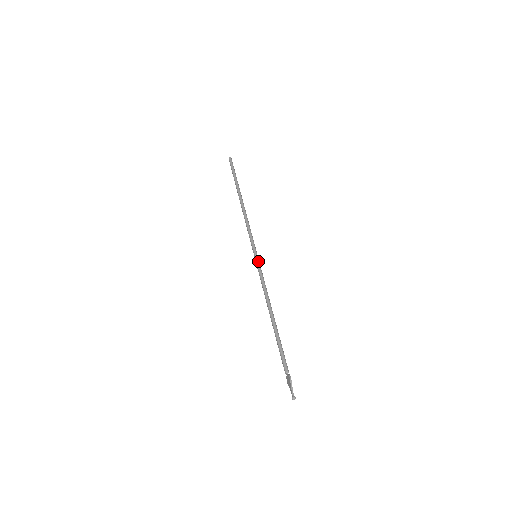
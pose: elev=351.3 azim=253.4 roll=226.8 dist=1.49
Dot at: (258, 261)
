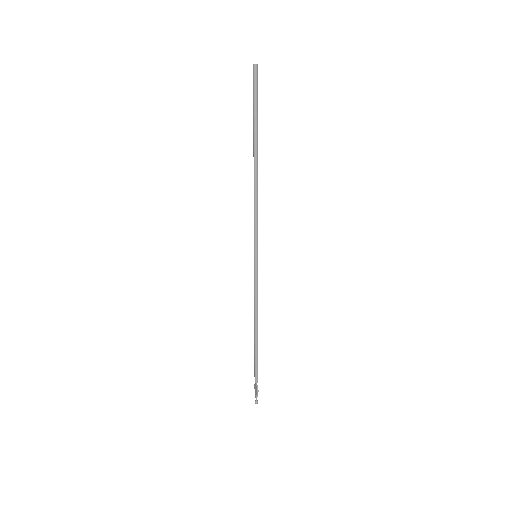
Dot at: (257, 265)
